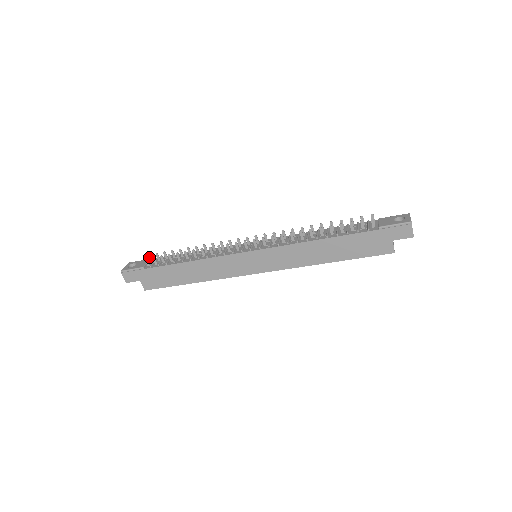
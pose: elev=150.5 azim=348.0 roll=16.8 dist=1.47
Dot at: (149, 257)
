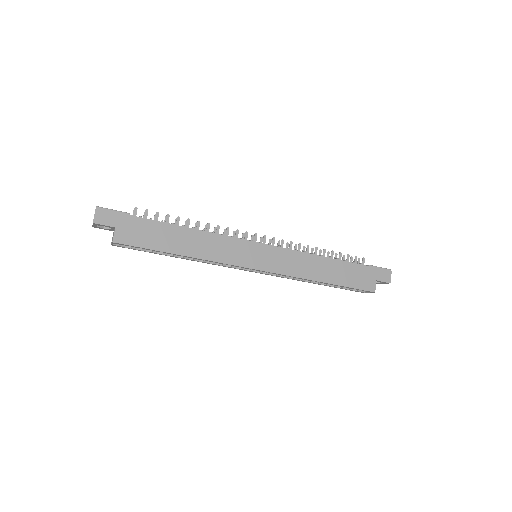
Dot at: occluded
